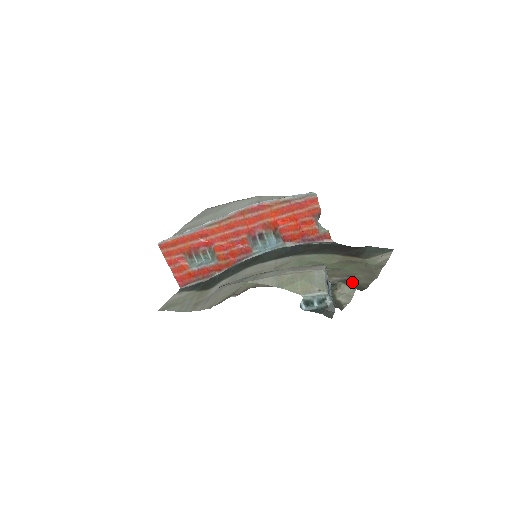
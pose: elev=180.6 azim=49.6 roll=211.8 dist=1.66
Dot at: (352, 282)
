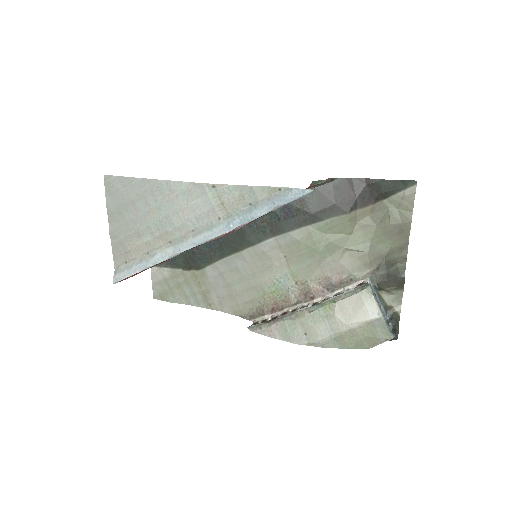
Dot at: (389, 265)
